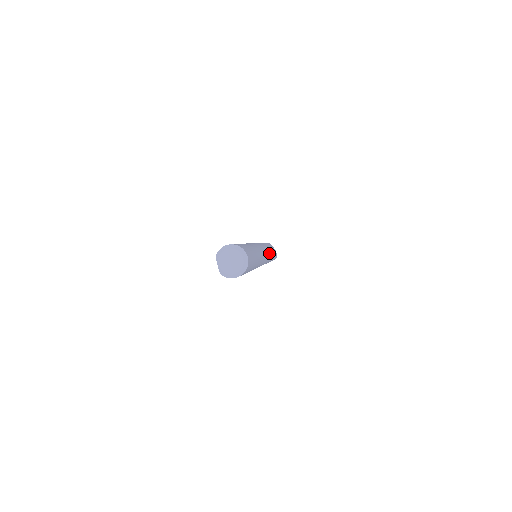
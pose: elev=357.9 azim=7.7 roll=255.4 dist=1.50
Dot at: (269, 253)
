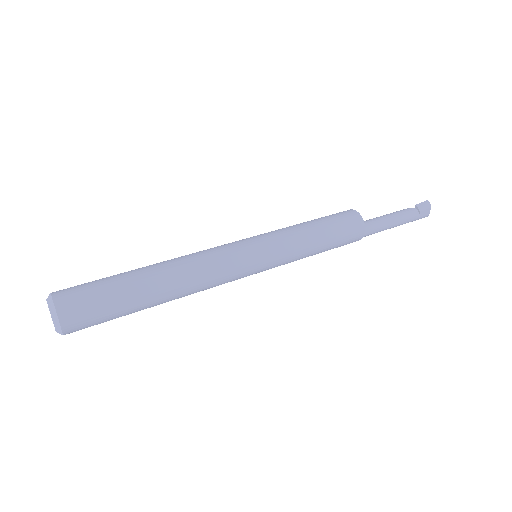
Dot at: (289, 258)
